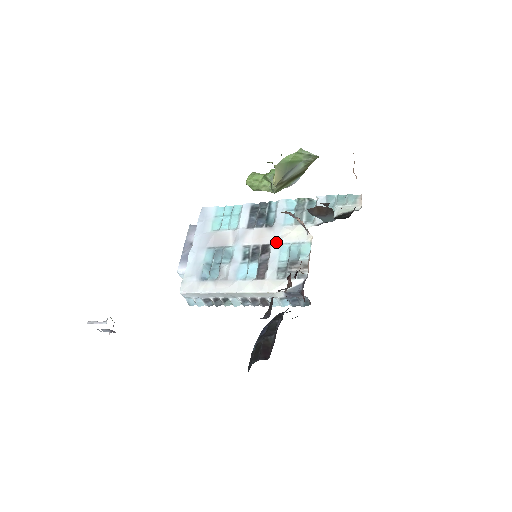
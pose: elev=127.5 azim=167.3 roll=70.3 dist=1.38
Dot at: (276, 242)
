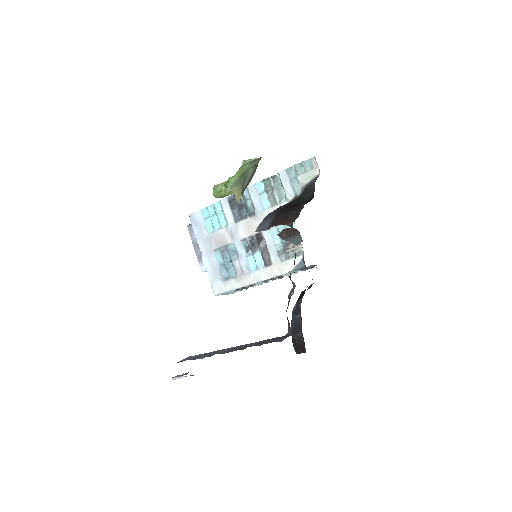
Dot at: occluded
